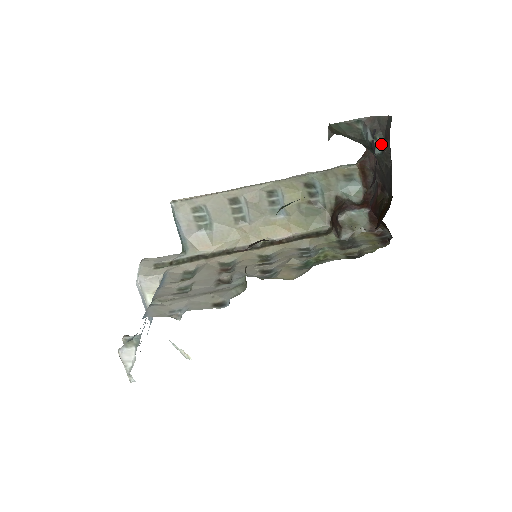
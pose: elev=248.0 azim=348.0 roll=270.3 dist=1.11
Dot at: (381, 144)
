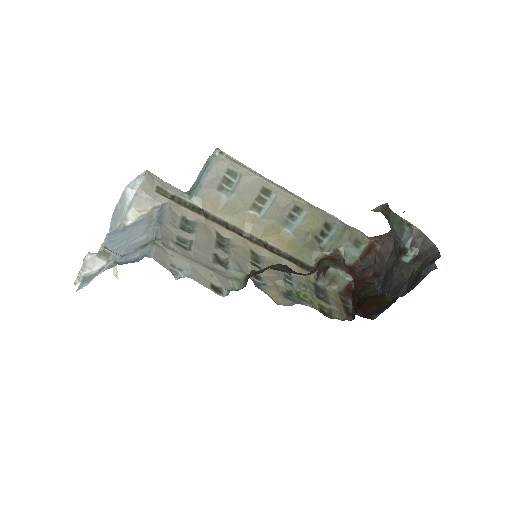
Dot at: (412, 257)
